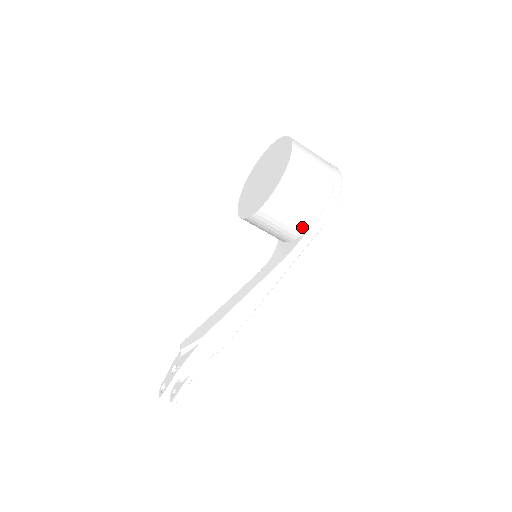
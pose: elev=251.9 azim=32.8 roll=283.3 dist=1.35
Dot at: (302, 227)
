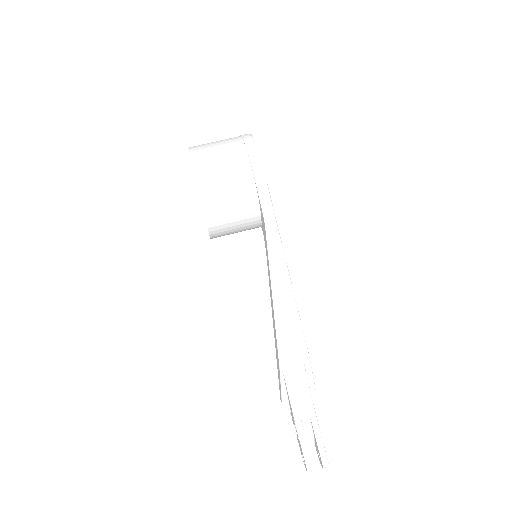
Dot at: (249, 188)
